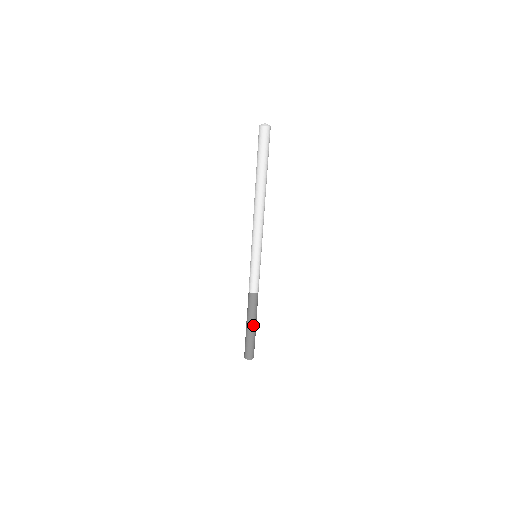
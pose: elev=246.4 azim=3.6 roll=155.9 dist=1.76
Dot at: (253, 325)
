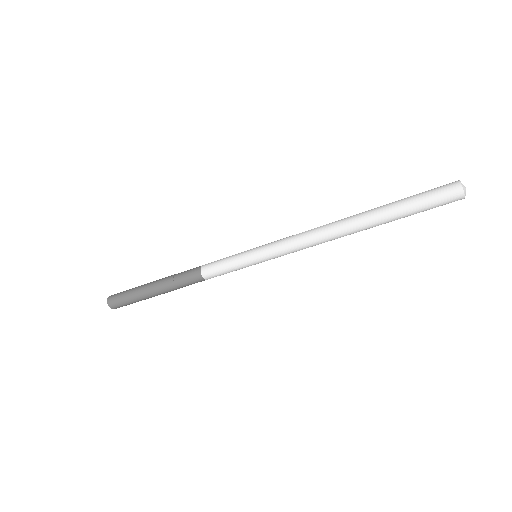
Dot at: (163, 293)
